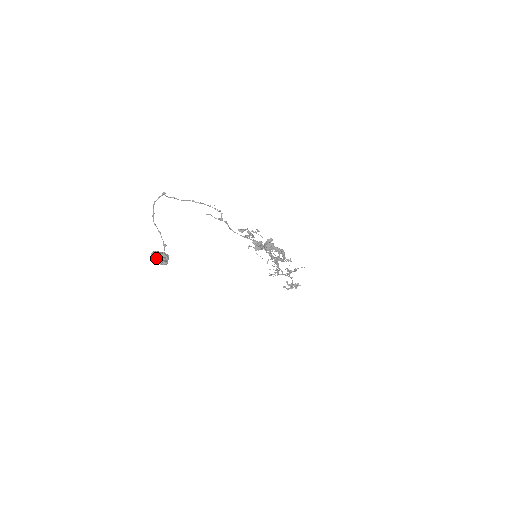
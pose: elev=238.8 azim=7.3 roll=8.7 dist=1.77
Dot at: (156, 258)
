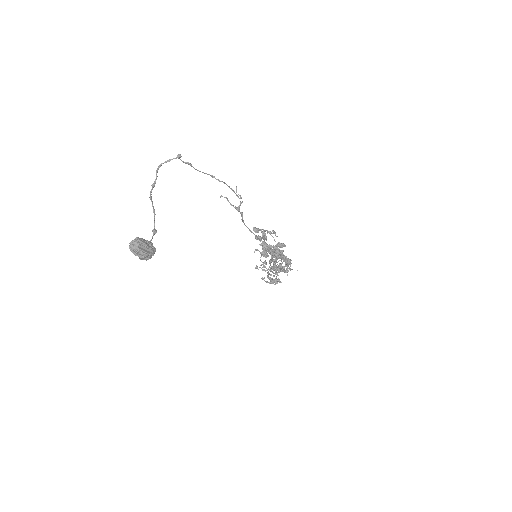
Dot at: (138, 250)
